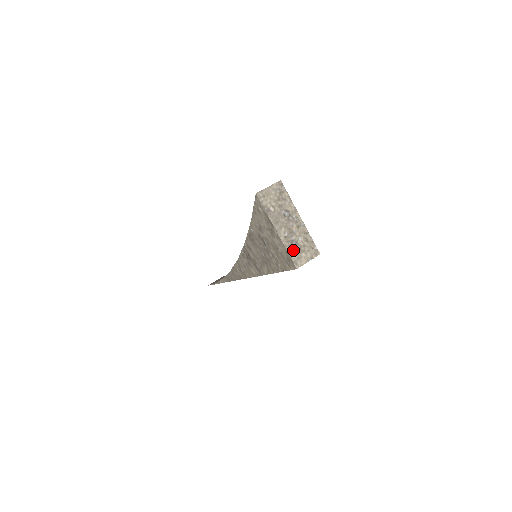
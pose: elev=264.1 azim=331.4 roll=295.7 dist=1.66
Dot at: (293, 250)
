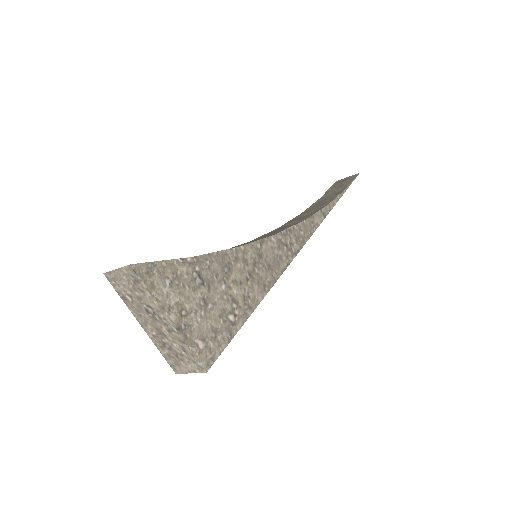
Dot at: (167, 353)
